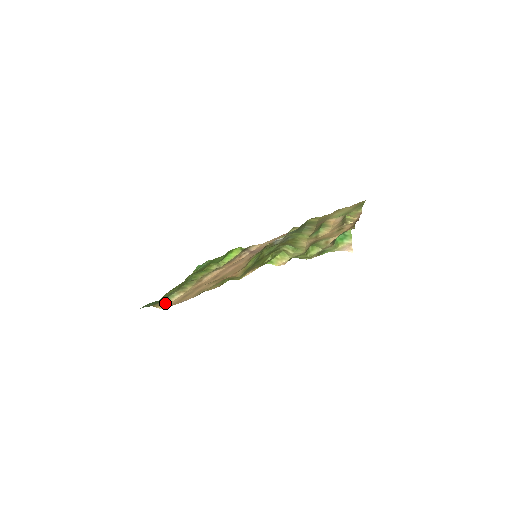
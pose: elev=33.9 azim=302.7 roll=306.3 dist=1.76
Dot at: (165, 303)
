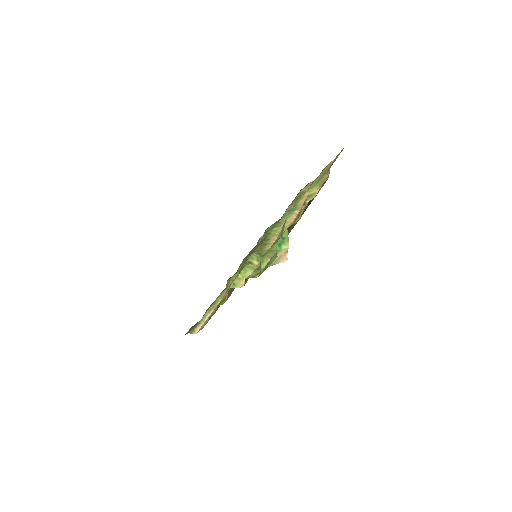
Dot at: (198, 327)
